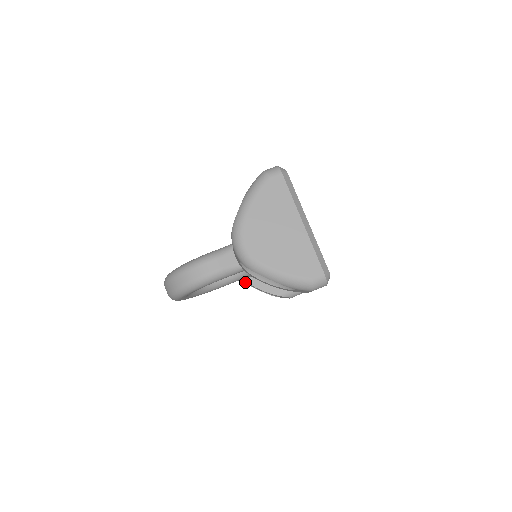
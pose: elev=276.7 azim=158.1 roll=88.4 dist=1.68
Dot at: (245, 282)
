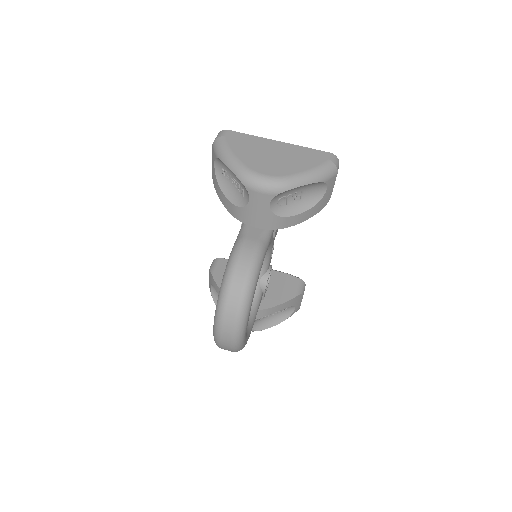
Dot at: (257, 330)
